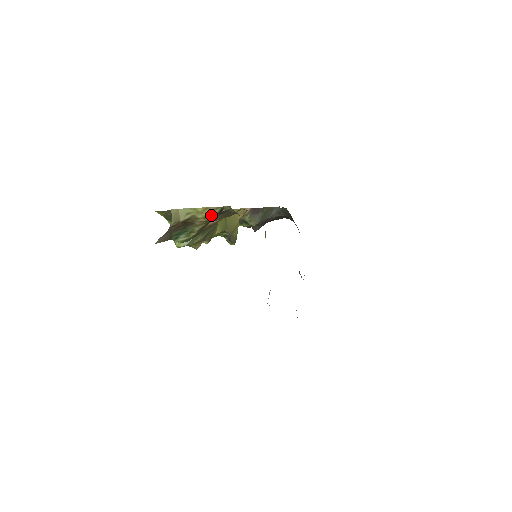
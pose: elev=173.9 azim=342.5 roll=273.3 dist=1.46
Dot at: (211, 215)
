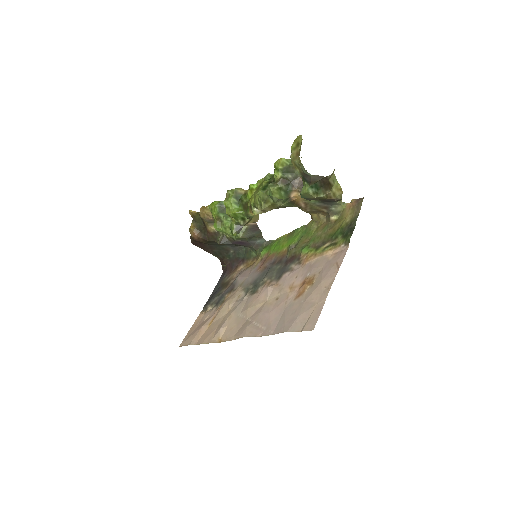
Dot at: (337, 196)
